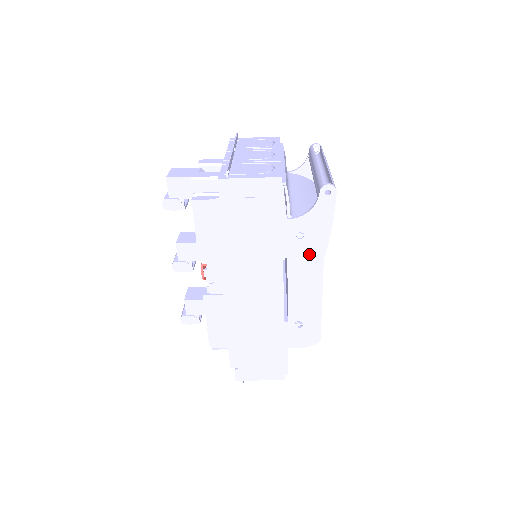
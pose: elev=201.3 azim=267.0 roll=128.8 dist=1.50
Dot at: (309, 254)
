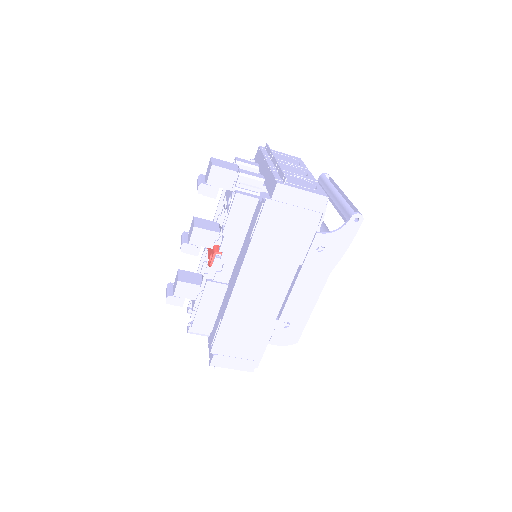
Dot at: (321, 266)
